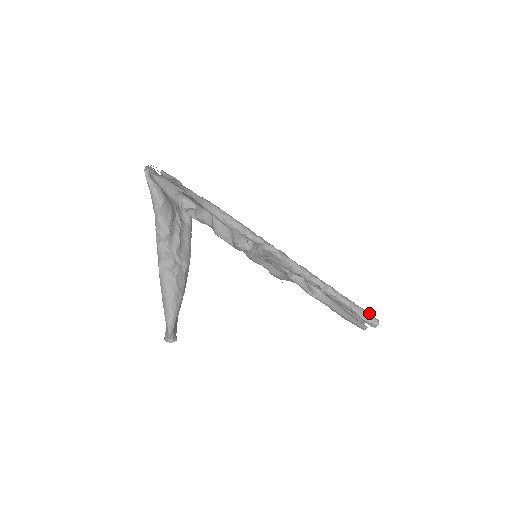
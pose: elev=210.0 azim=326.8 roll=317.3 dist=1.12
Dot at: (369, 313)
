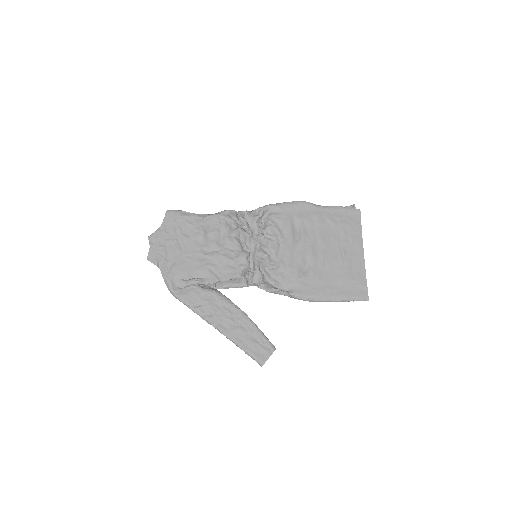
Dot at: (257, 359)
